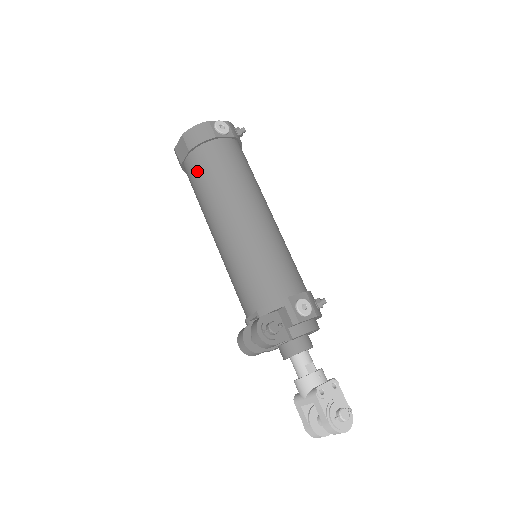
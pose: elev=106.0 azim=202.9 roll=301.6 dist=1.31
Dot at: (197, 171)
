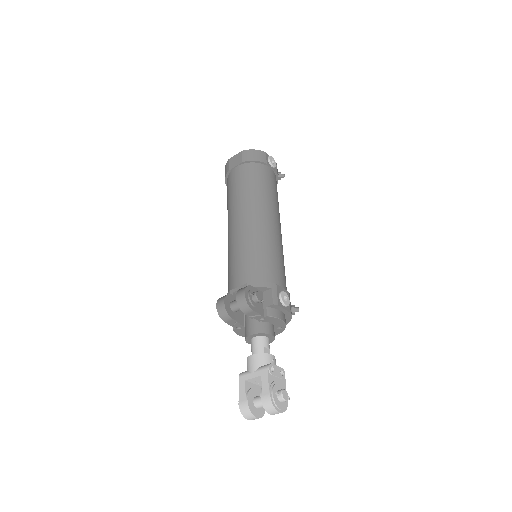
Dot at: (242, 177)
